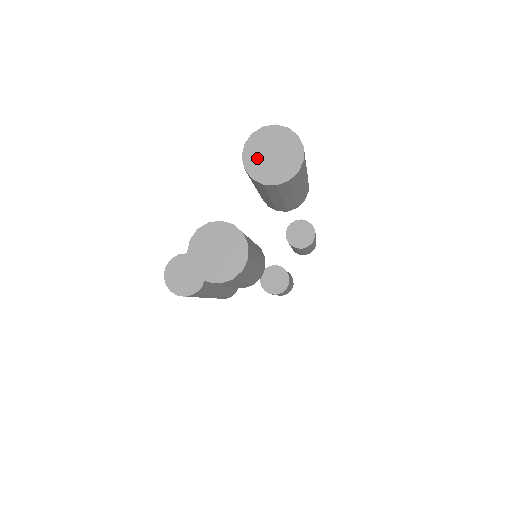
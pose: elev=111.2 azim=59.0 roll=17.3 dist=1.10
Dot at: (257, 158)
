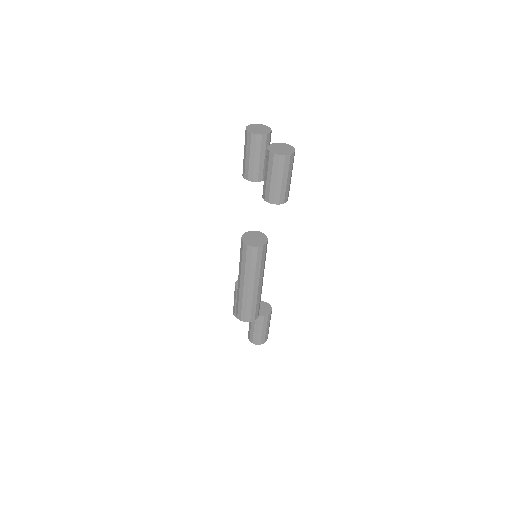
Dot at: (256, 131)
